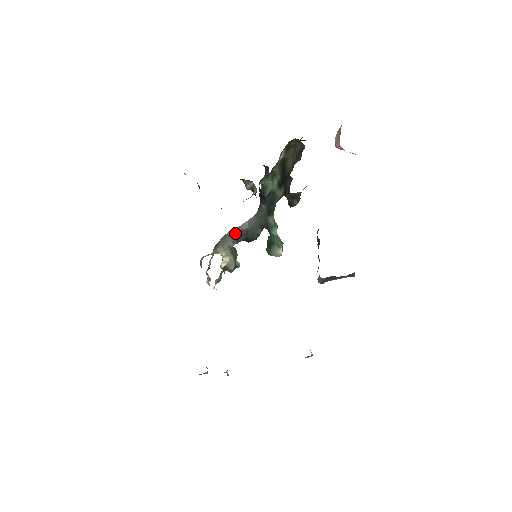
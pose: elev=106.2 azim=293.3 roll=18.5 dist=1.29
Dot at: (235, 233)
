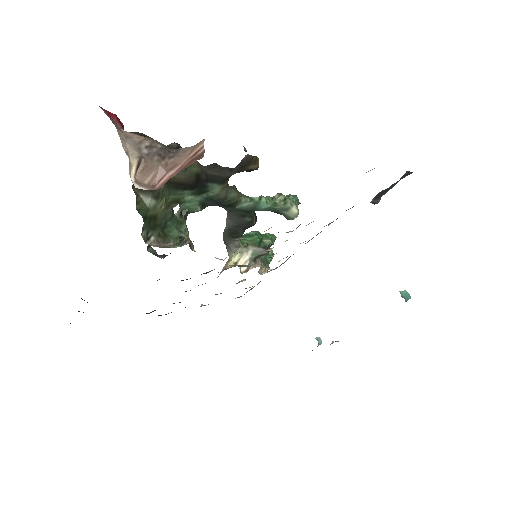
Dot at: (229, 233)
